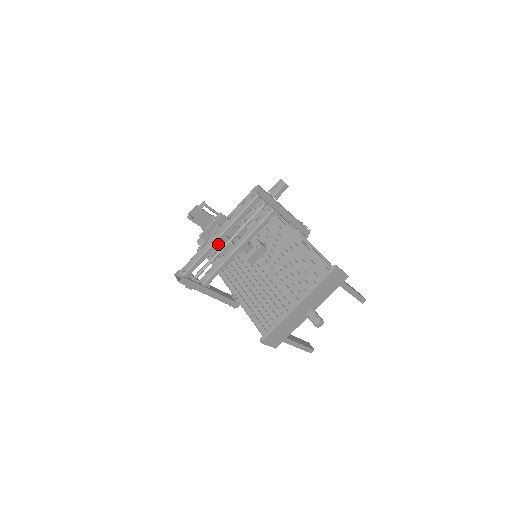
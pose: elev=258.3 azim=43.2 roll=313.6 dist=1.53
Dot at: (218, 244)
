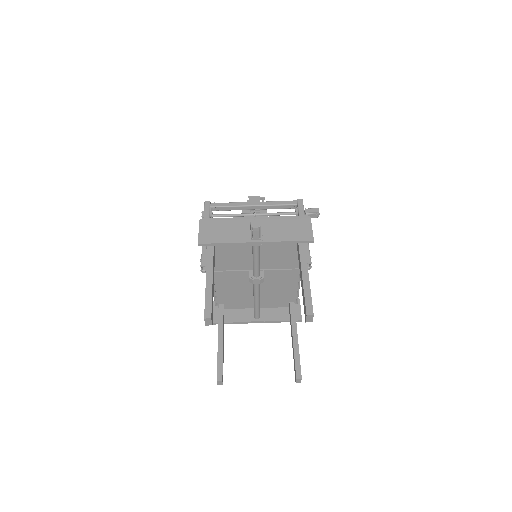
Dot at: (248, 206)
